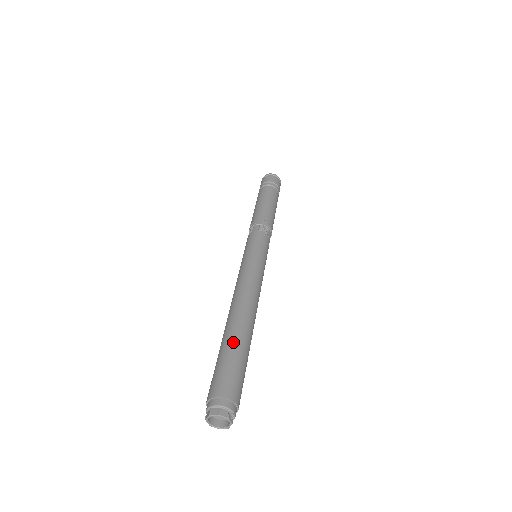
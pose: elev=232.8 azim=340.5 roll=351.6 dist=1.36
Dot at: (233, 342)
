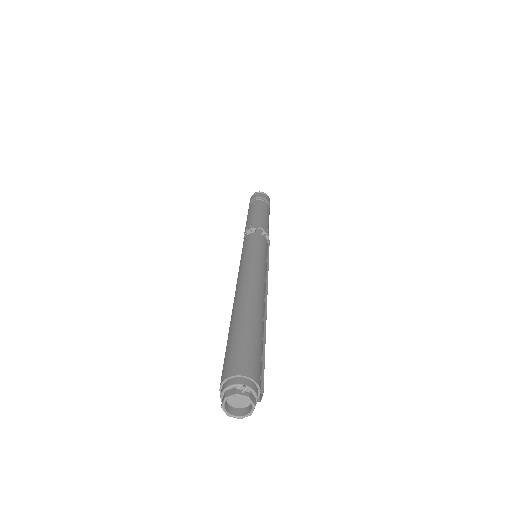
Dot at: (230, 330)
